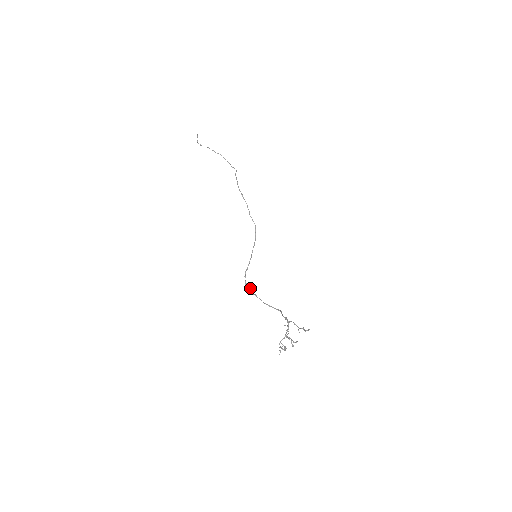
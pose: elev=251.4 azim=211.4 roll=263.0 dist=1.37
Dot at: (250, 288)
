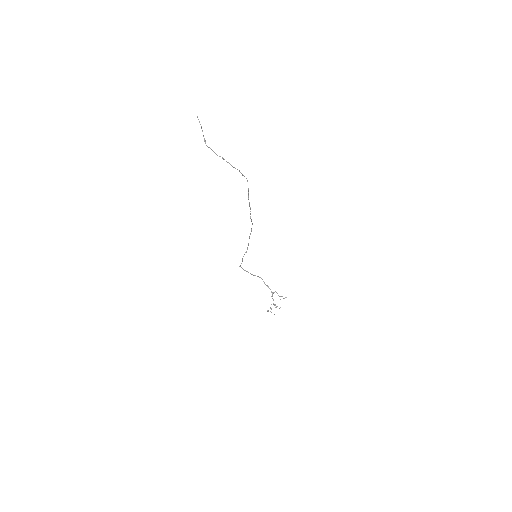
Dot at: (241, 267)
